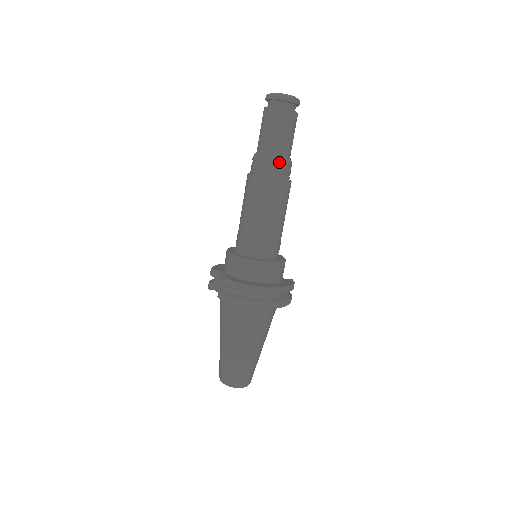
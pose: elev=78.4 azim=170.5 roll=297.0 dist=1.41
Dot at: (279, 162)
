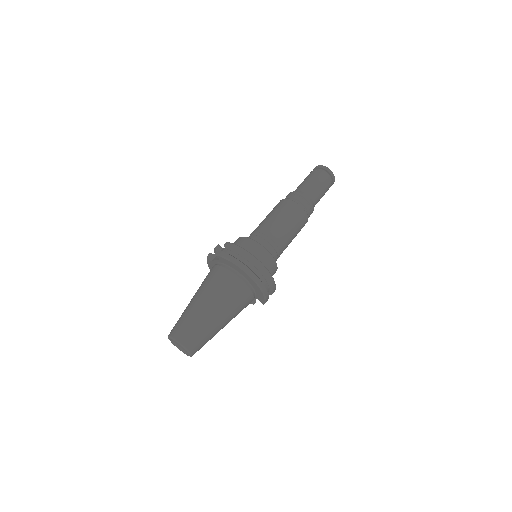
Dot at: (307, 199)
